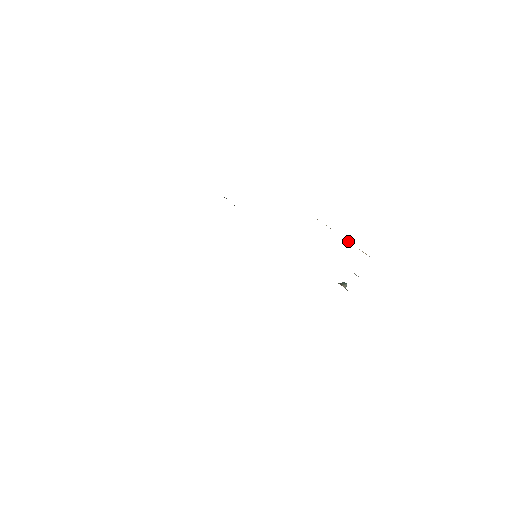
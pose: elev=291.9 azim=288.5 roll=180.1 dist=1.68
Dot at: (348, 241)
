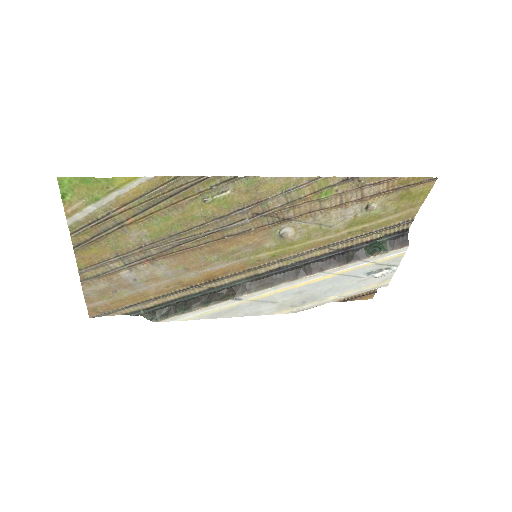
Dot at: occluded
